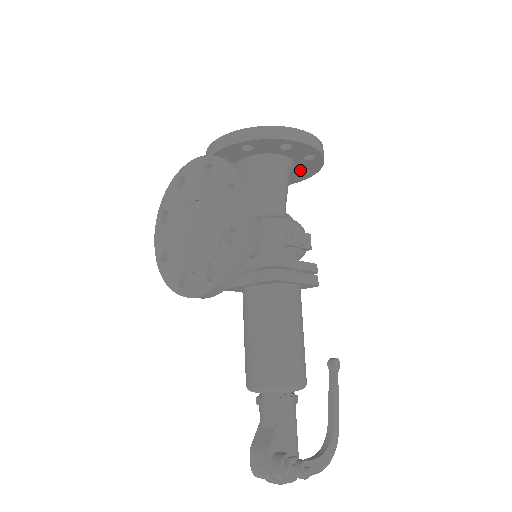
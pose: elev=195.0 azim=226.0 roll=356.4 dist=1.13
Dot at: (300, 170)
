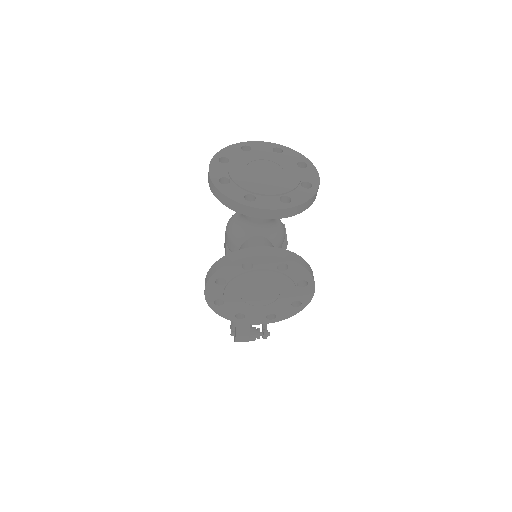
Dot at: occluded
